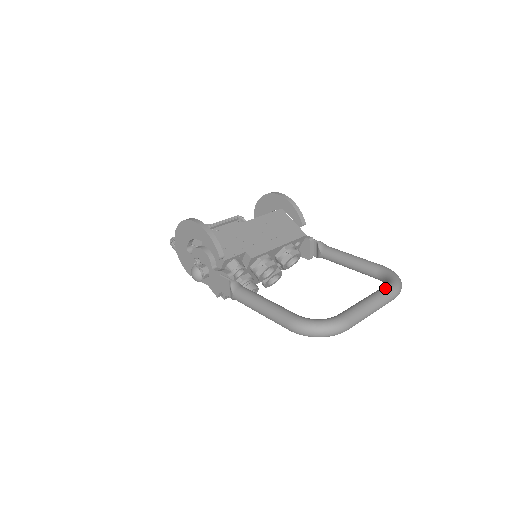
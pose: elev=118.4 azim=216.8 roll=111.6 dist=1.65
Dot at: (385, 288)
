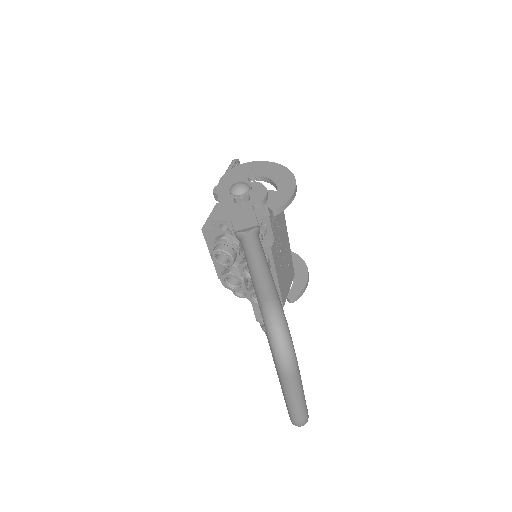
Dot at: occluded
